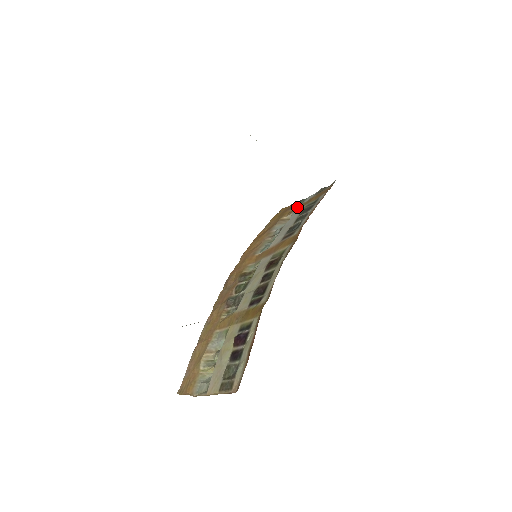
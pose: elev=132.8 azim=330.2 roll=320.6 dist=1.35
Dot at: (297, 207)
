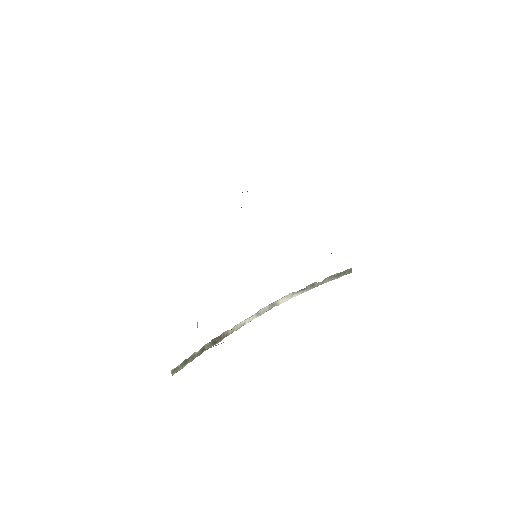
Dot at: occluded
